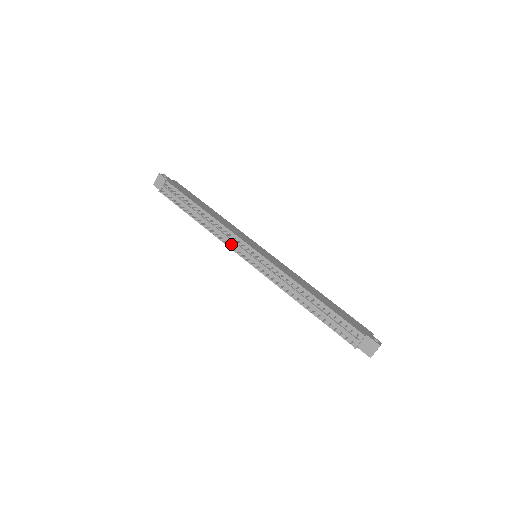
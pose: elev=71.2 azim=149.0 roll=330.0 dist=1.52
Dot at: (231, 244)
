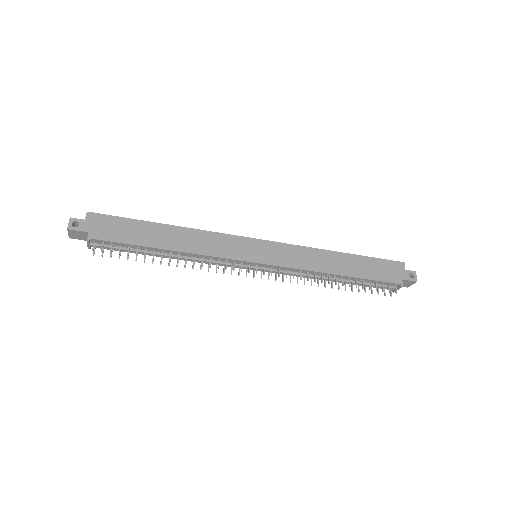
Dot at: (224, 264)
